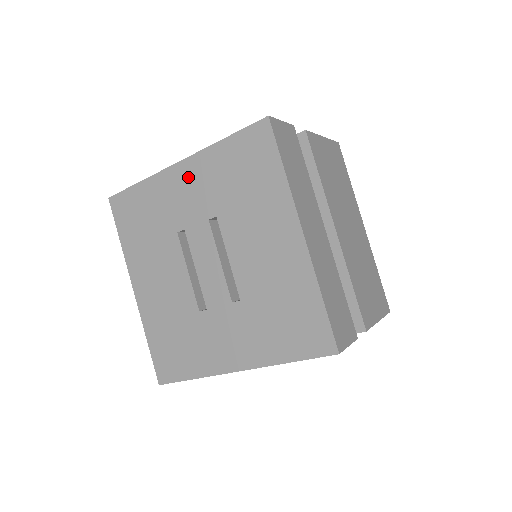
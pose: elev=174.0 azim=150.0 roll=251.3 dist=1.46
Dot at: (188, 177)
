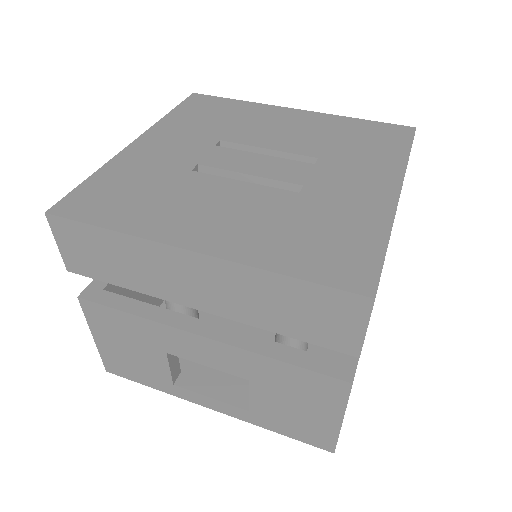
Dot at: (158, 141)
